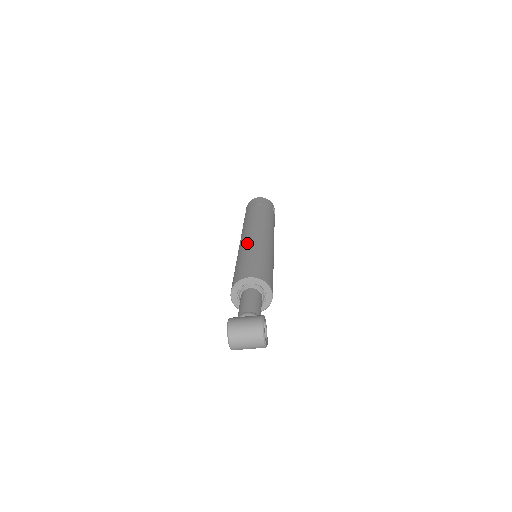
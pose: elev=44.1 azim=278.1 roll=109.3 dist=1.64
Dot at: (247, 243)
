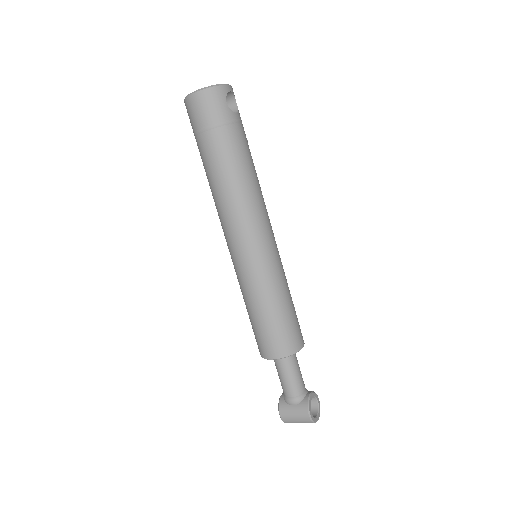
Dot at: (241, 274)
